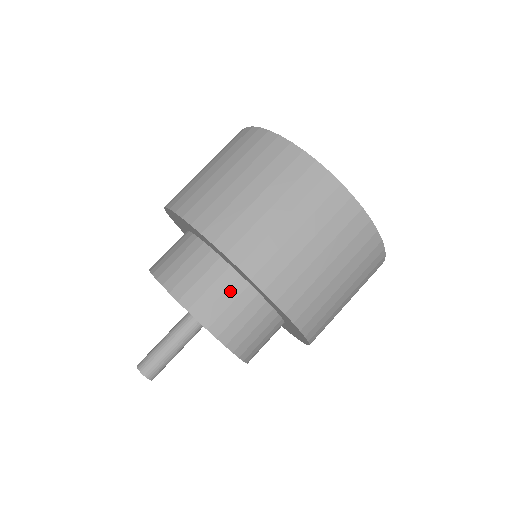
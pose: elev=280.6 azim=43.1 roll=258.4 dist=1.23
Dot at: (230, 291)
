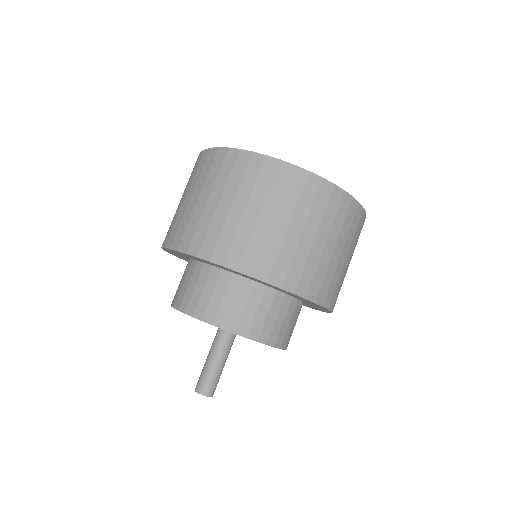
Dot at: (289, 313)
